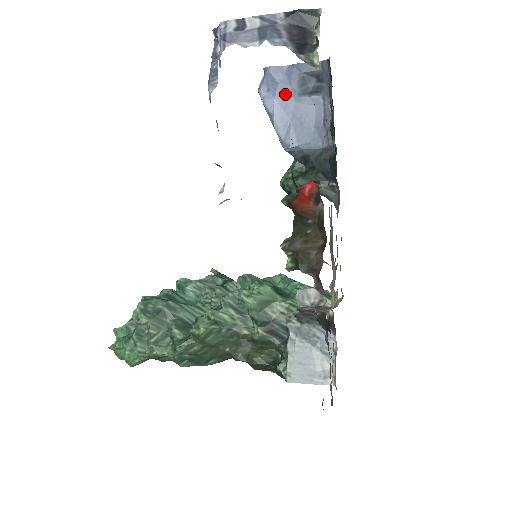
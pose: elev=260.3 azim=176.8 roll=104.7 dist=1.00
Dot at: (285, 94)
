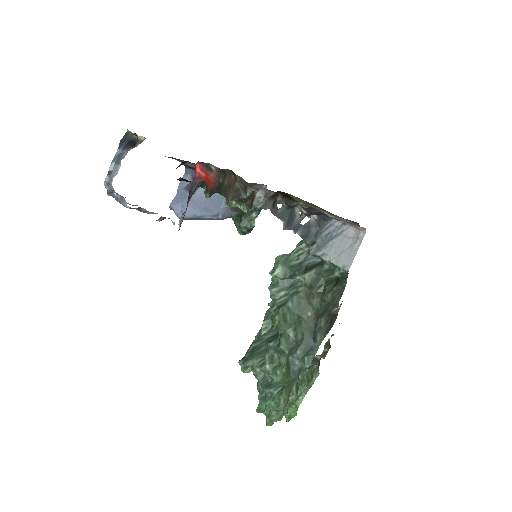
Dot at: (189, 202)
